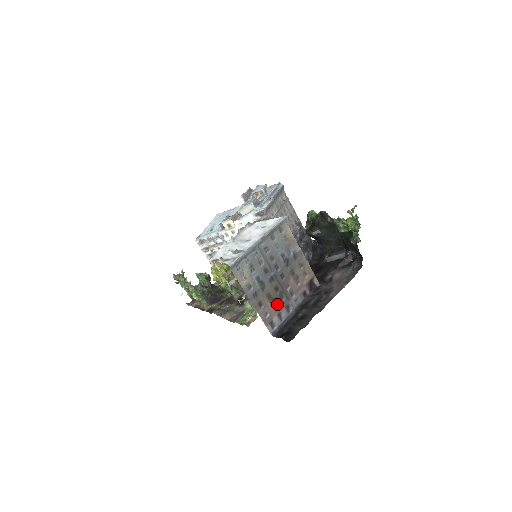
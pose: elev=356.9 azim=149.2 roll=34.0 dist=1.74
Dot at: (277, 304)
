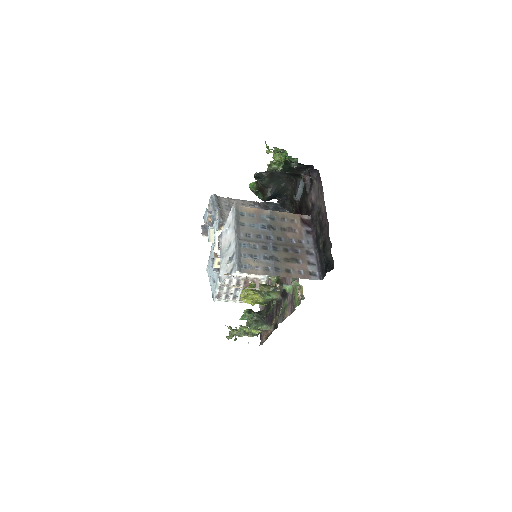
Dot at: (299, 259)
